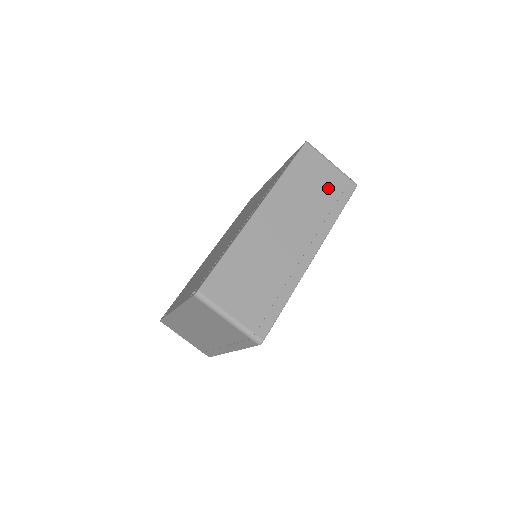
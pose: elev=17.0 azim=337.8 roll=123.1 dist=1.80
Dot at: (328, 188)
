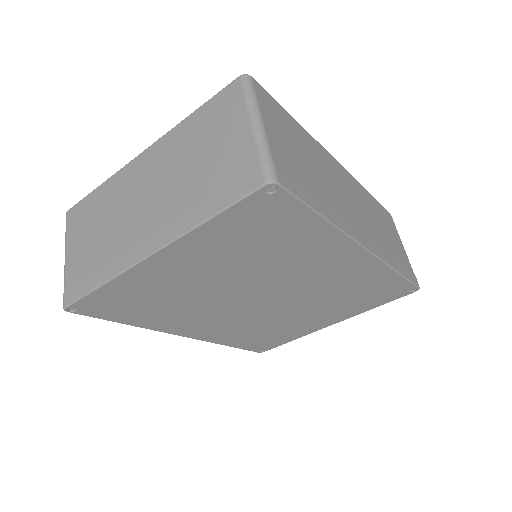
Dot at: (397, 250)
